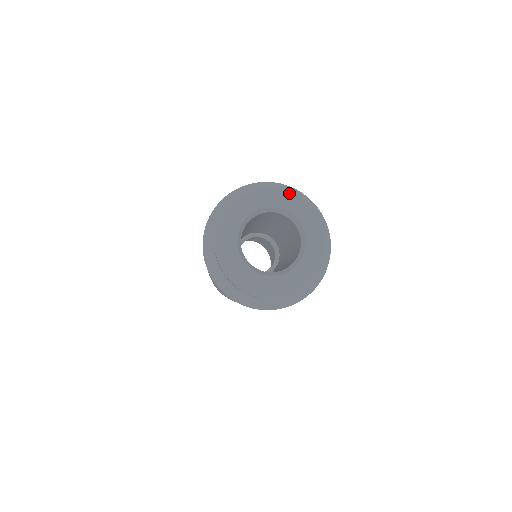
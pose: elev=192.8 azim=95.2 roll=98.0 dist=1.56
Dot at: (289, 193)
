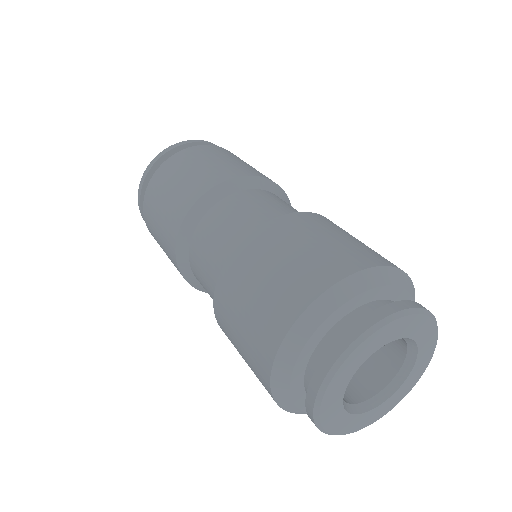
Dot at: (411, 317)
